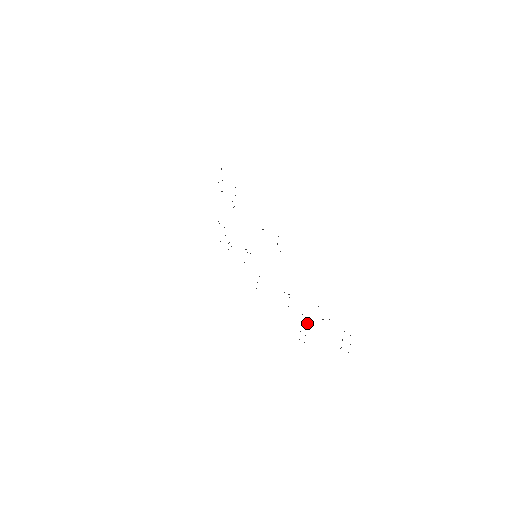
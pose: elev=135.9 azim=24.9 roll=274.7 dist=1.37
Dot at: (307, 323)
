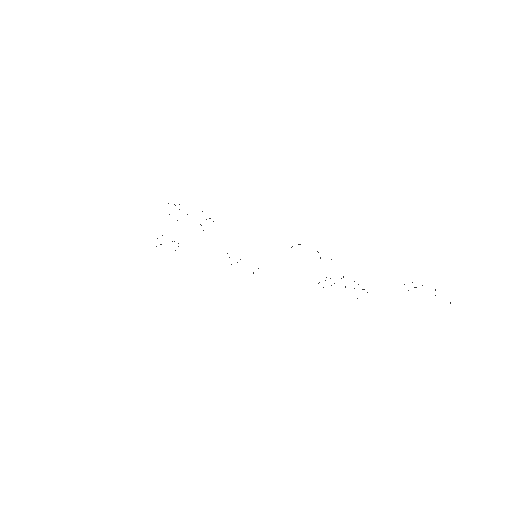
Dot at: occluded
